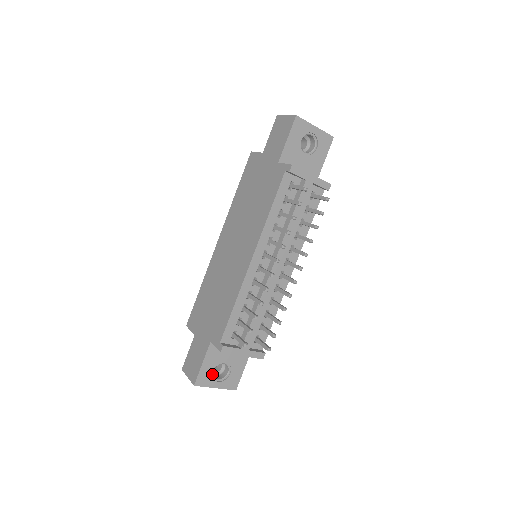
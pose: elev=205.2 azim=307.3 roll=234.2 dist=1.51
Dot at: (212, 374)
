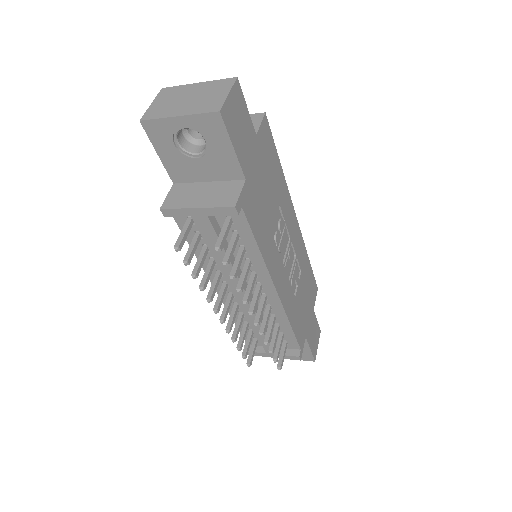
Dot at: occluded
